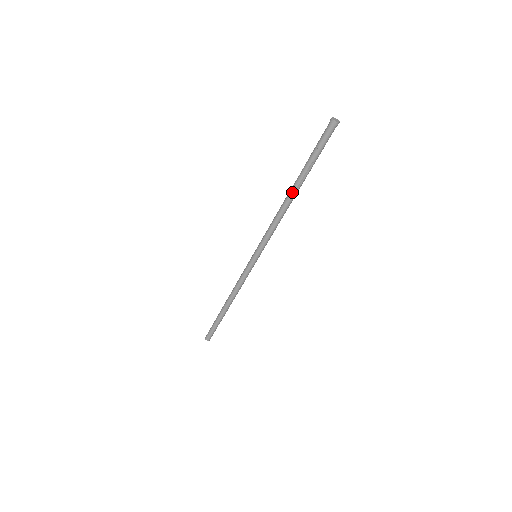
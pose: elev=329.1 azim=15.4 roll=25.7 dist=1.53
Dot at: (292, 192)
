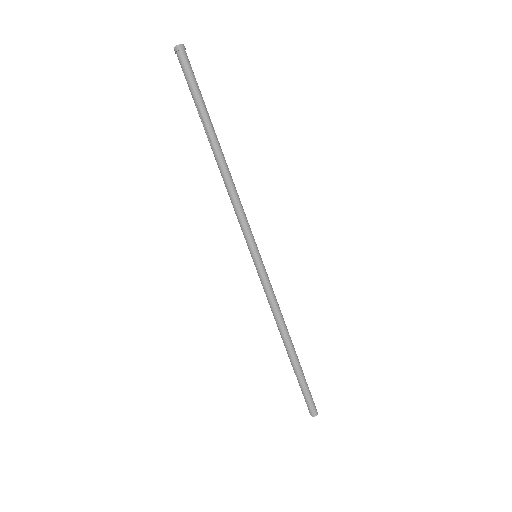
Dot at: (218, 149)
